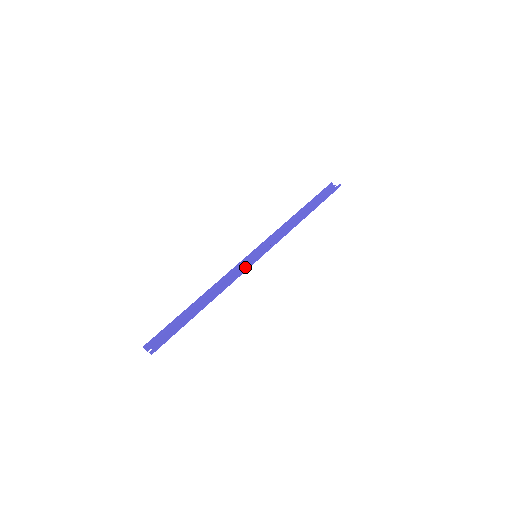
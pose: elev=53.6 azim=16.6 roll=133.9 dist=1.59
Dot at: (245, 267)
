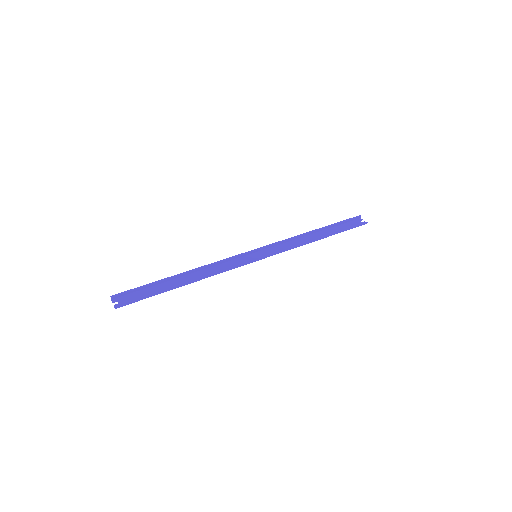
Dot at: (241, 262)
